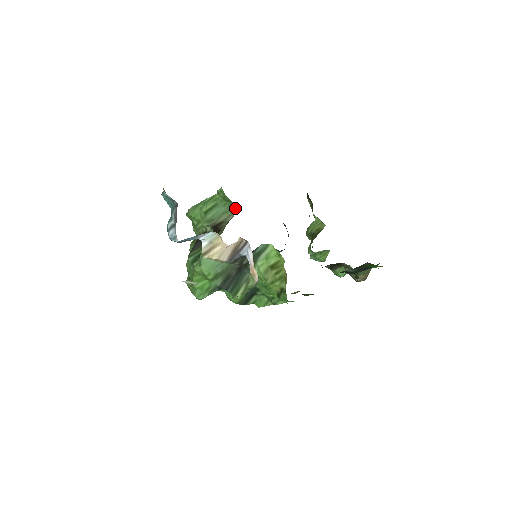
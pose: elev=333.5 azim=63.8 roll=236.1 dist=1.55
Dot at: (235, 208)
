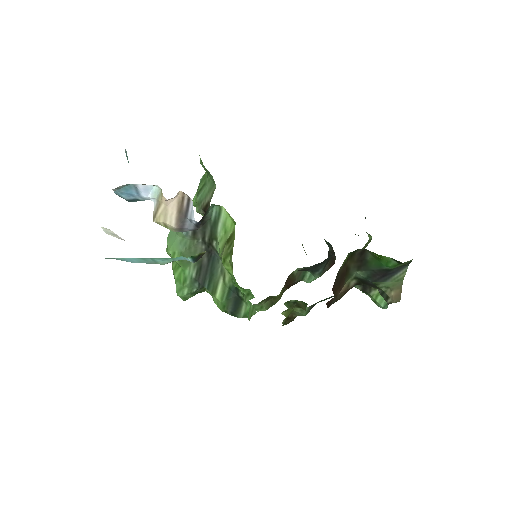
Dot at: occluded
